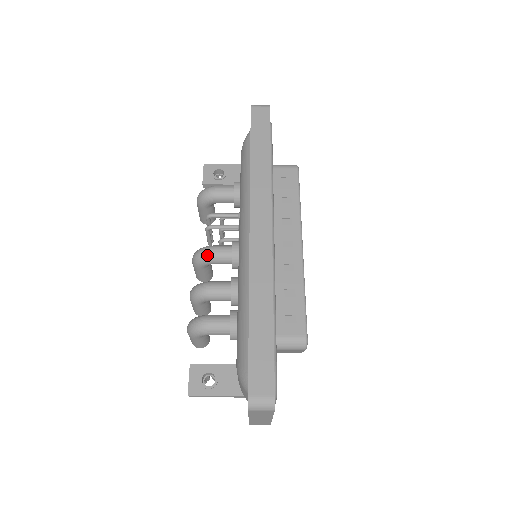
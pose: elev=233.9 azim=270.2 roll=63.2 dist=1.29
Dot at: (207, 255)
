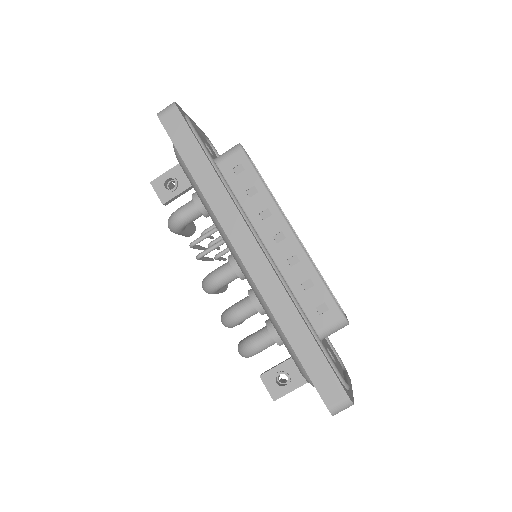
Dot at: (214, 285)
